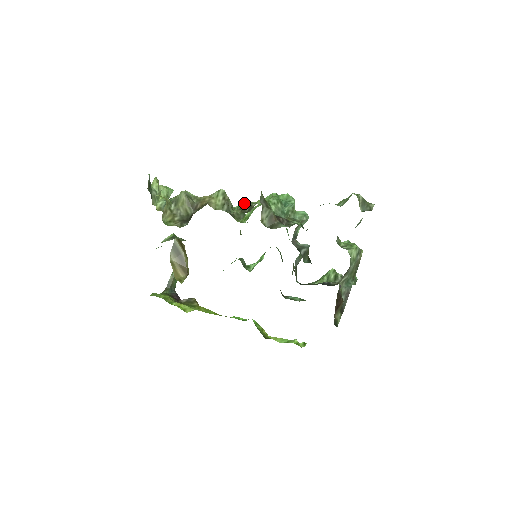
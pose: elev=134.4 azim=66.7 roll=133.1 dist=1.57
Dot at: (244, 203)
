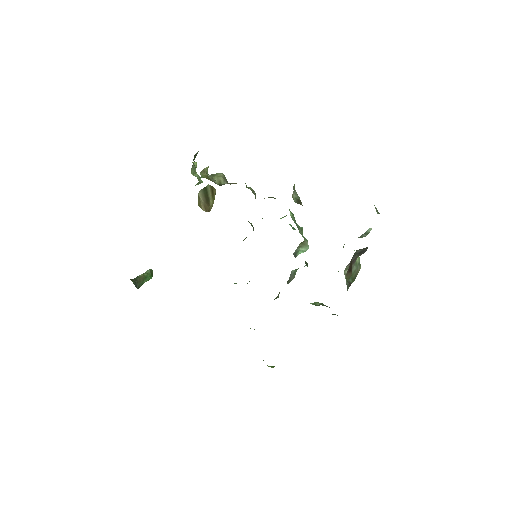
Dot at: (271, 197)
